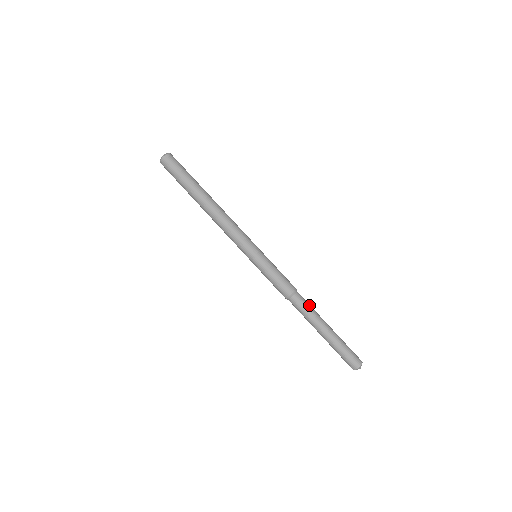
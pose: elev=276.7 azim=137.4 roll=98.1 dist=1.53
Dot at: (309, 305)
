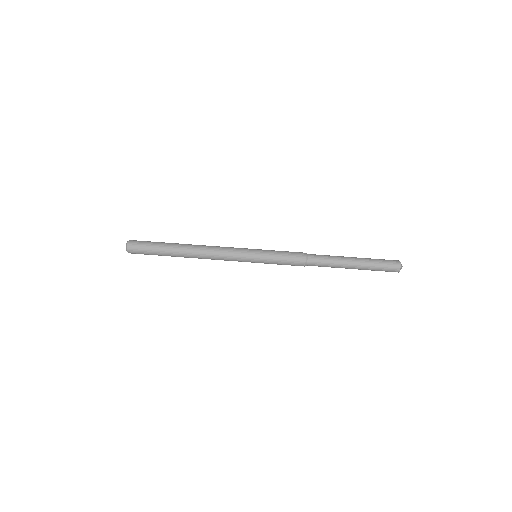
Dot at: occluded
